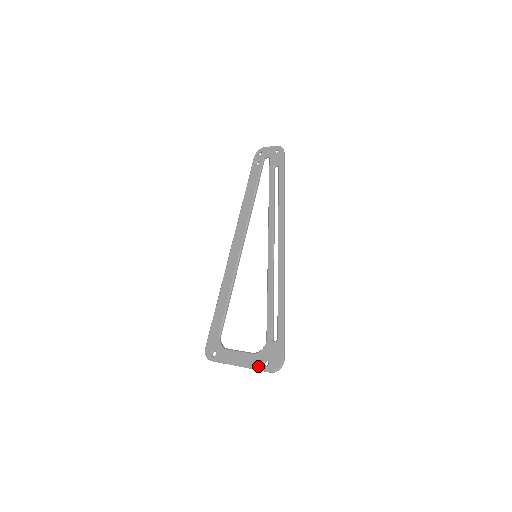
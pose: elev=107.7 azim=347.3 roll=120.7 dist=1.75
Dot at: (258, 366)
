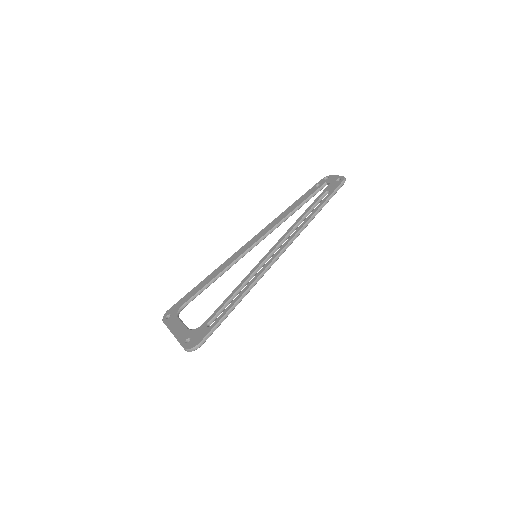
Dot at: (182, 340)
